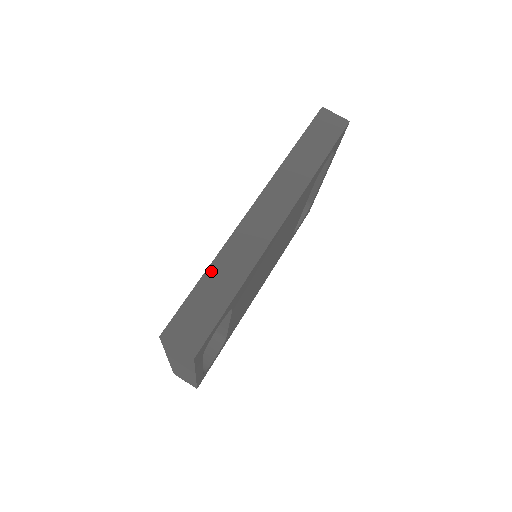
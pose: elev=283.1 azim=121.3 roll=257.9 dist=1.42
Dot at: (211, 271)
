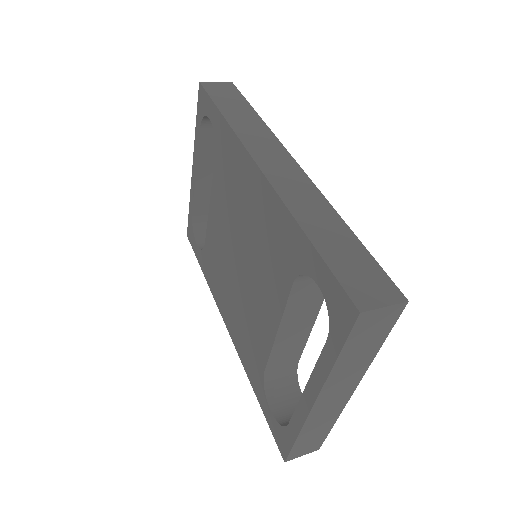
Dot at: (308, 229)
